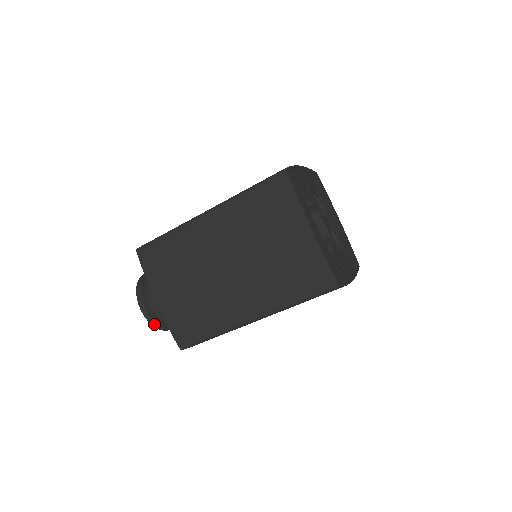
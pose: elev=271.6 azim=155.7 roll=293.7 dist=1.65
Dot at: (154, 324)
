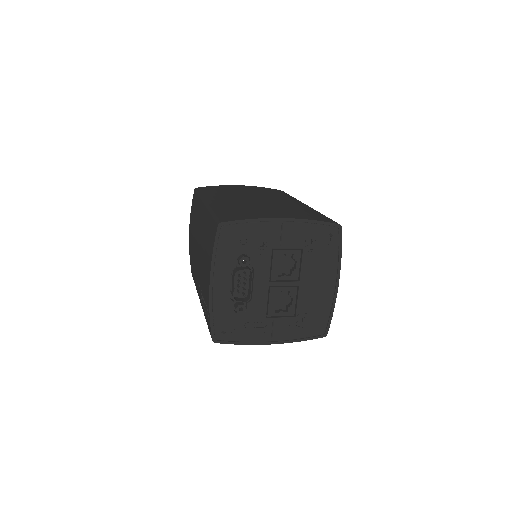
Dot at: occluded
